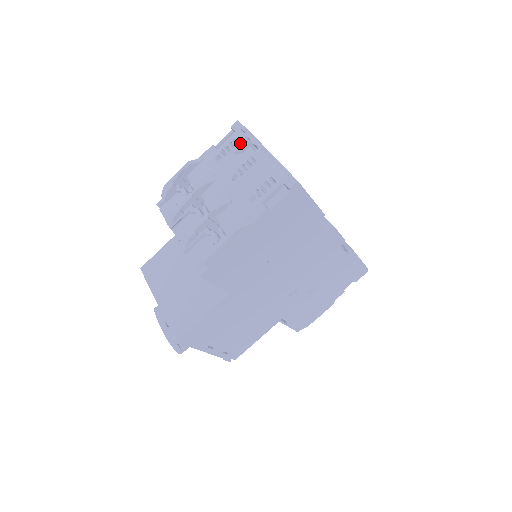
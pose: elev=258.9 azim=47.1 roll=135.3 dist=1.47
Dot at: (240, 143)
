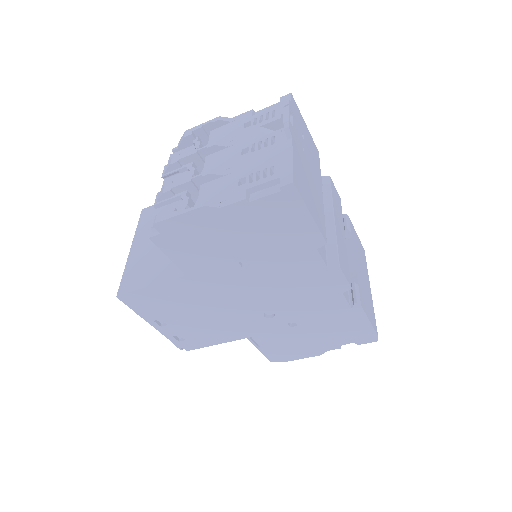
Dot at: (275, 117)
